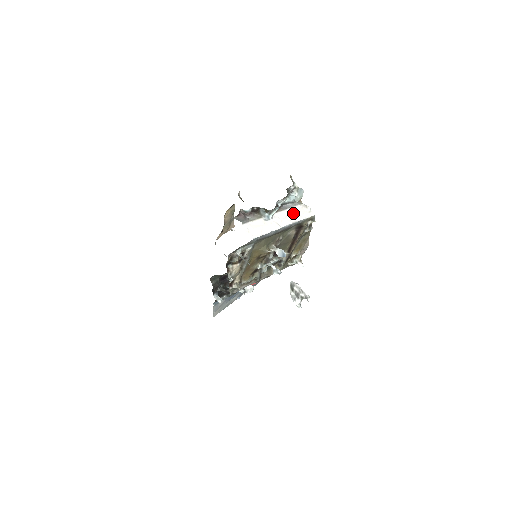
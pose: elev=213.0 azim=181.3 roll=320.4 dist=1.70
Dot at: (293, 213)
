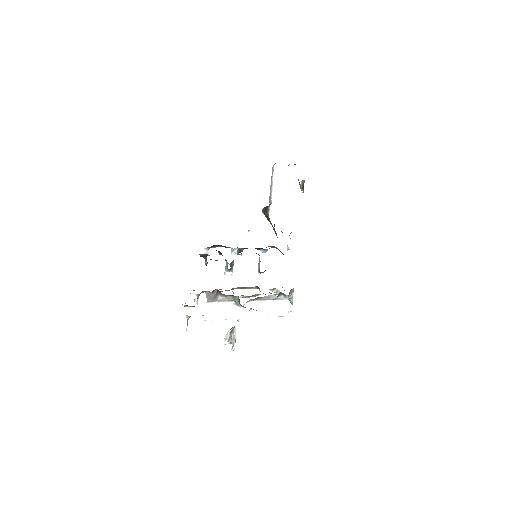
Dot at: (271, 306)
